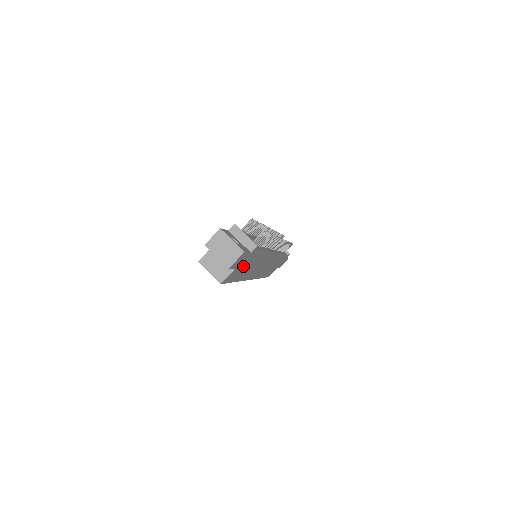
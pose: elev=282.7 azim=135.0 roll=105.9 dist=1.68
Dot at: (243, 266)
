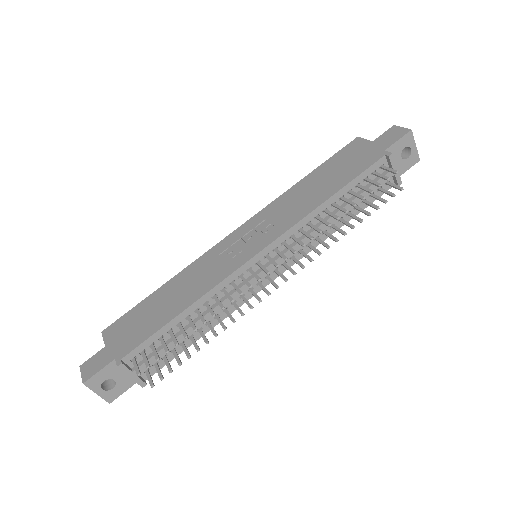
Dot at: occluded
